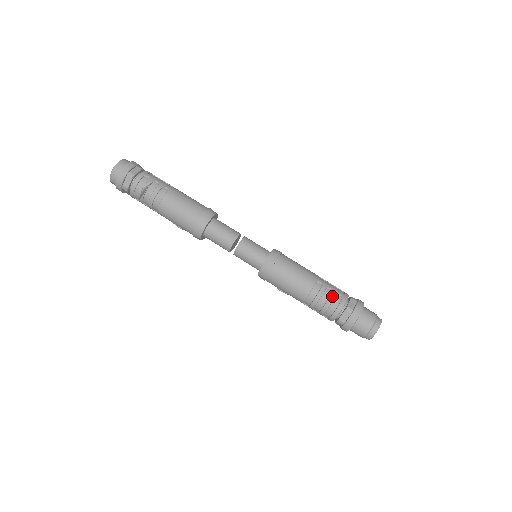
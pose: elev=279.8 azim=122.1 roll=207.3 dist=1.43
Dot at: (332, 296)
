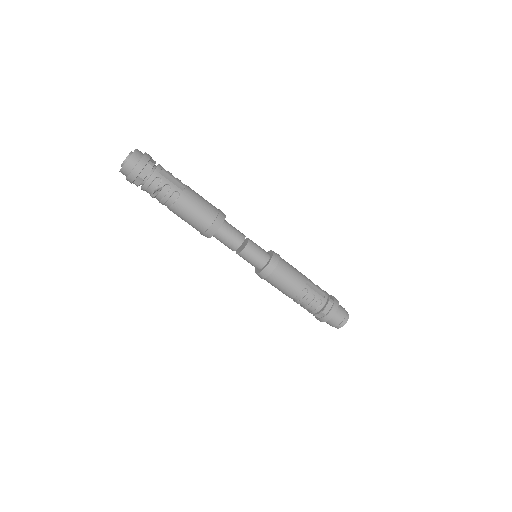
Dot at: (314, 301)
